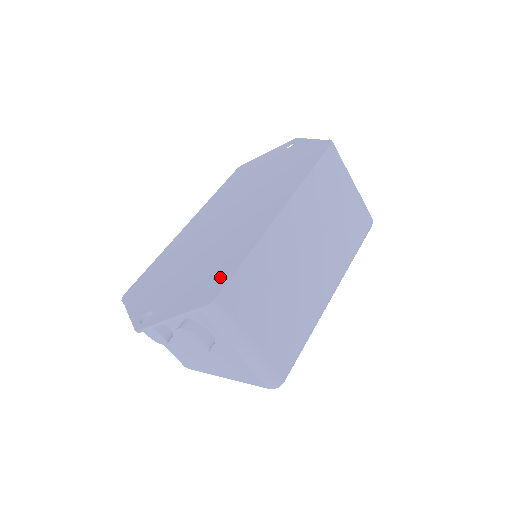
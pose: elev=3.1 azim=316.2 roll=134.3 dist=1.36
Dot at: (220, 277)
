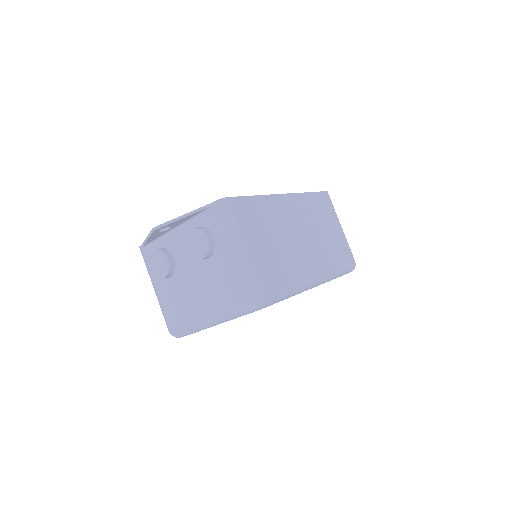
Dot at: occluded
